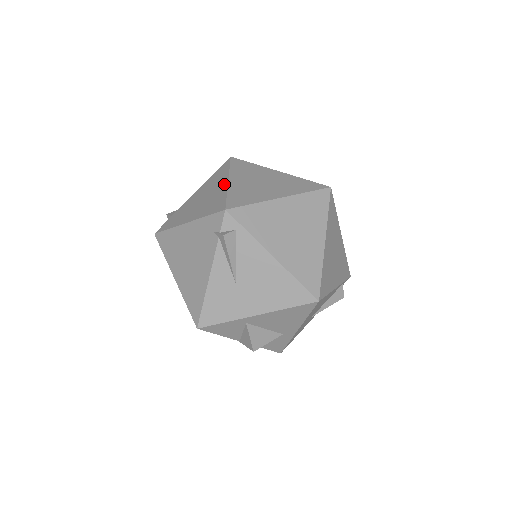
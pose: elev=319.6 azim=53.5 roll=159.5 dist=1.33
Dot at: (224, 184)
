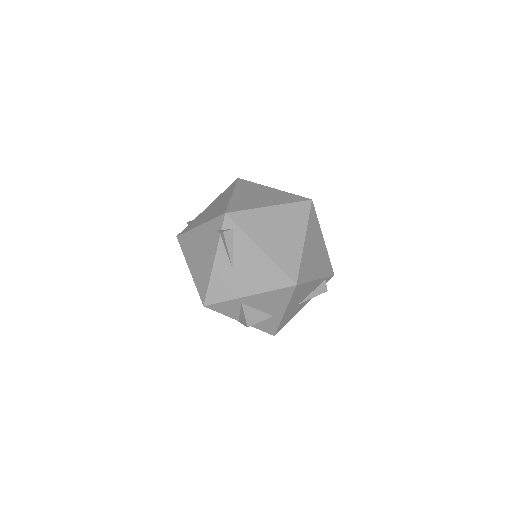
Dot at: (229, 197)
